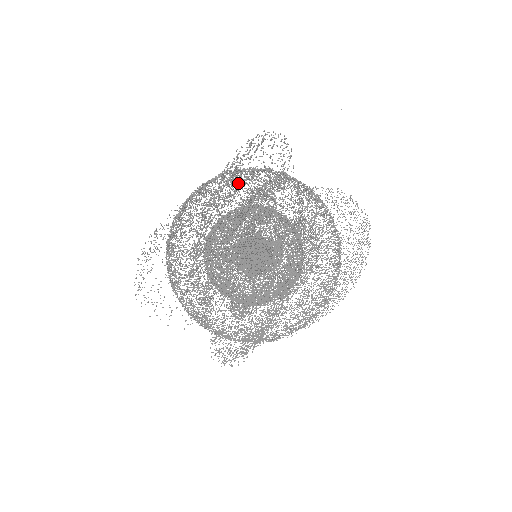
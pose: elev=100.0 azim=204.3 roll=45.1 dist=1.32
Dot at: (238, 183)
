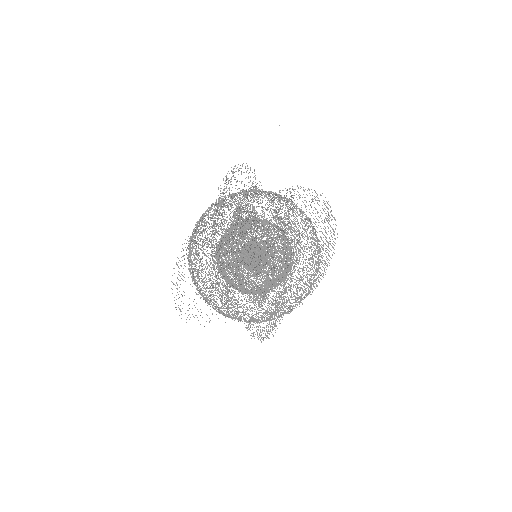
Dot at: occluded
